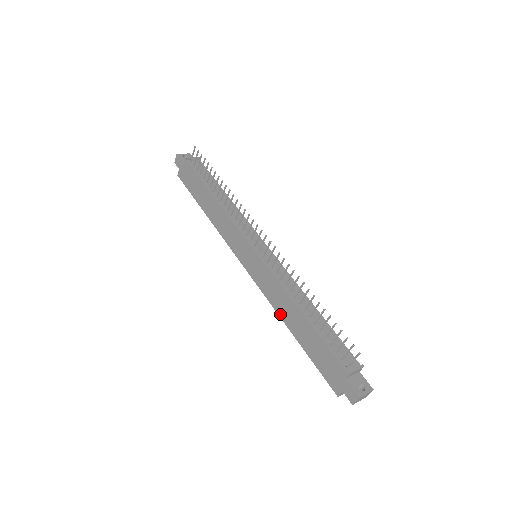
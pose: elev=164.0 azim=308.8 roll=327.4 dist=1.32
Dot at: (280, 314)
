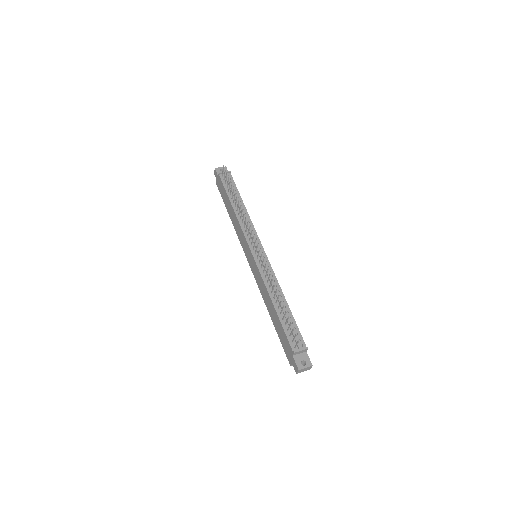
Dot at: (265, 302)
